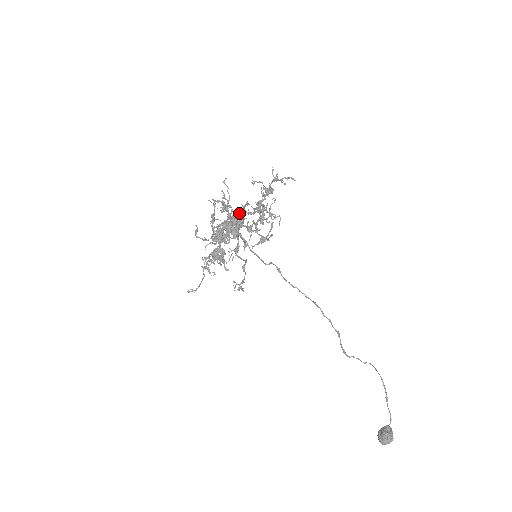
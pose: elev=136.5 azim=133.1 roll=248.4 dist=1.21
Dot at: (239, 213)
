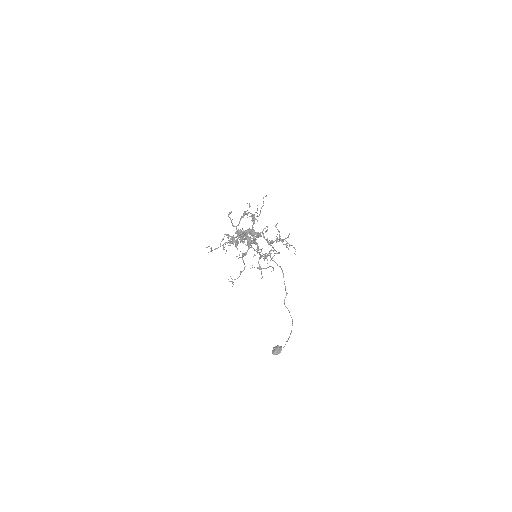
Dot at: (258, 233)
